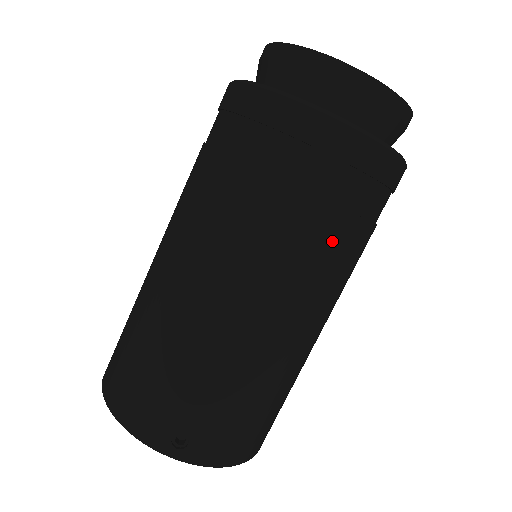
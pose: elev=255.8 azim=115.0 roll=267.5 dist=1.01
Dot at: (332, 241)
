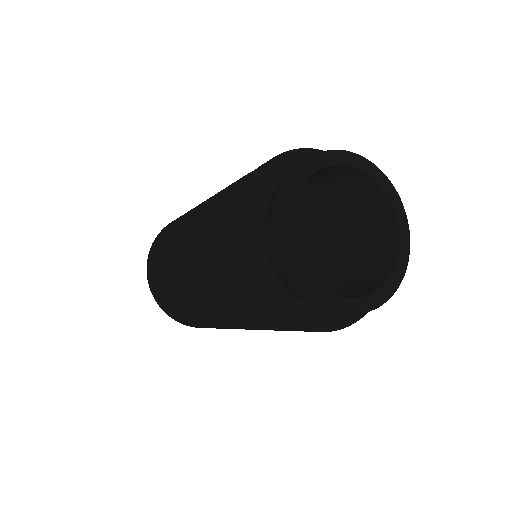
Dot at: (255, 326)
